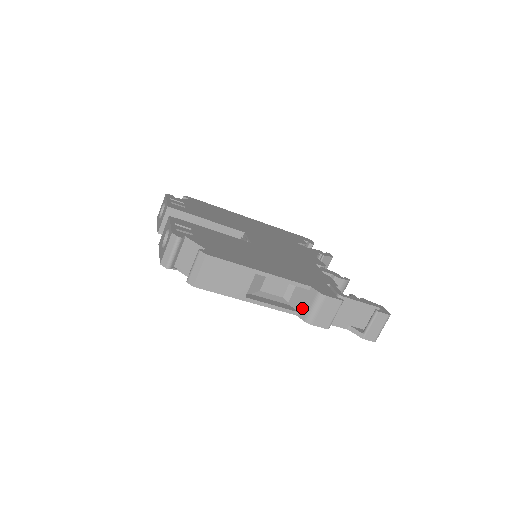
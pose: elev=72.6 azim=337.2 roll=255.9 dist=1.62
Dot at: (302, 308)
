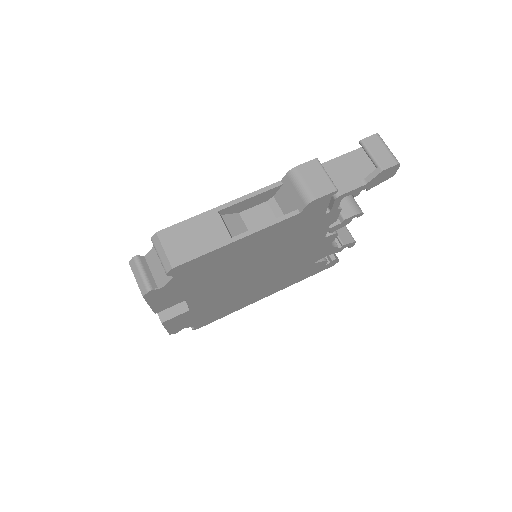
Dot at: (295, 202)
